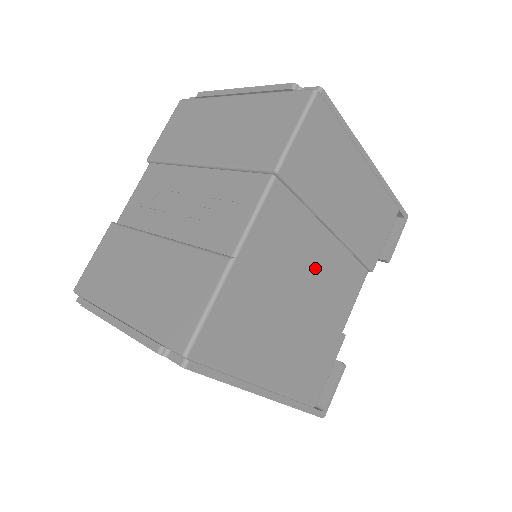
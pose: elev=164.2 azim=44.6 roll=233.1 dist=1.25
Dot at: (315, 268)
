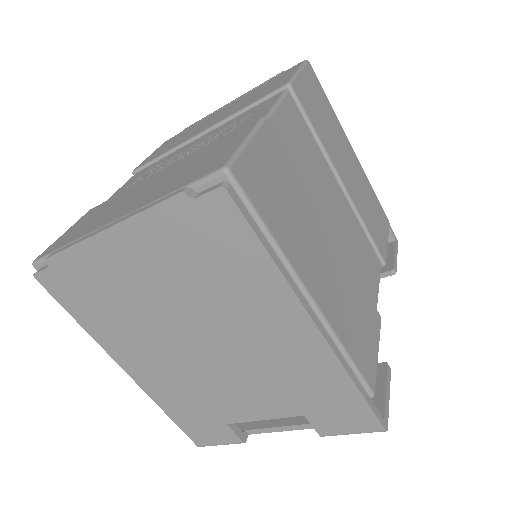
Dot at: (335, 210)
